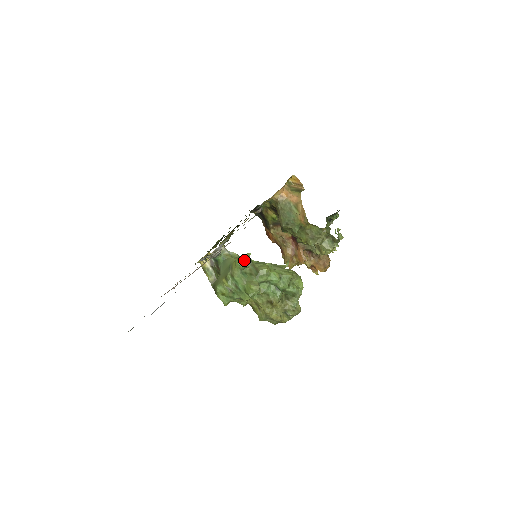
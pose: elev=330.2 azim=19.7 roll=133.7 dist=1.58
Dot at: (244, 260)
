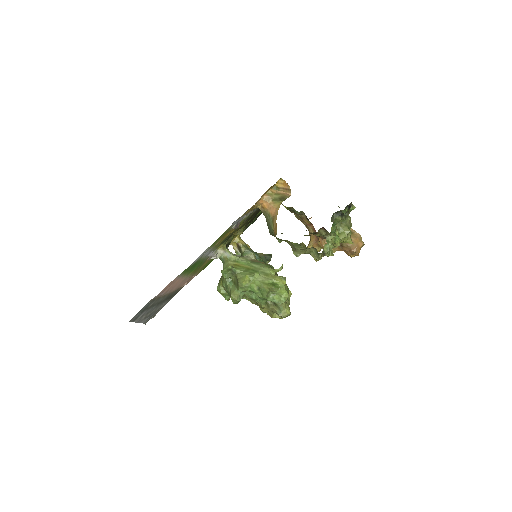
Dot at: (227, 272)
